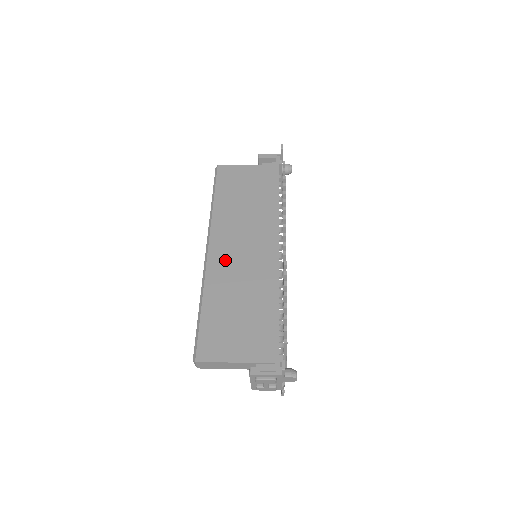
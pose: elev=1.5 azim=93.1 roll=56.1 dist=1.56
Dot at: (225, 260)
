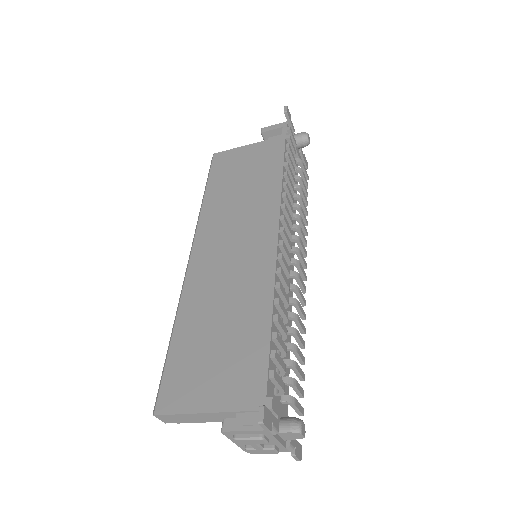
Dot at: (209, 267)
